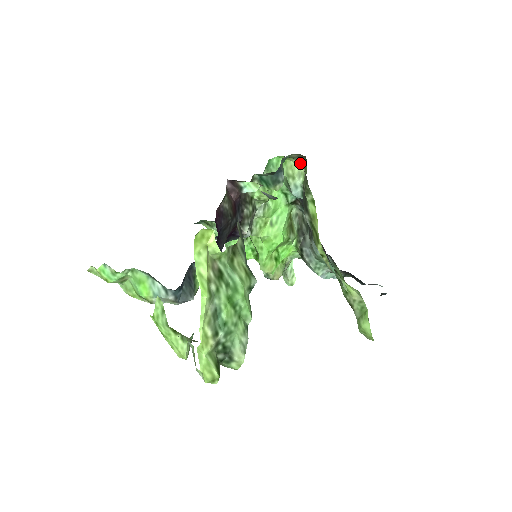
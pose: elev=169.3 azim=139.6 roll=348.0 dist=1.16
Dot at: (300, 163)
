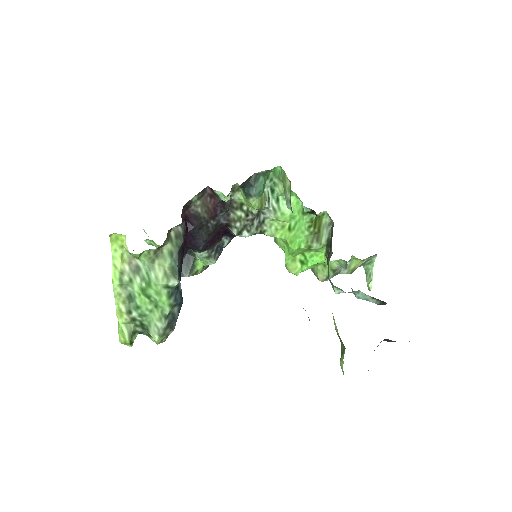
Dot at: (287, 178)
